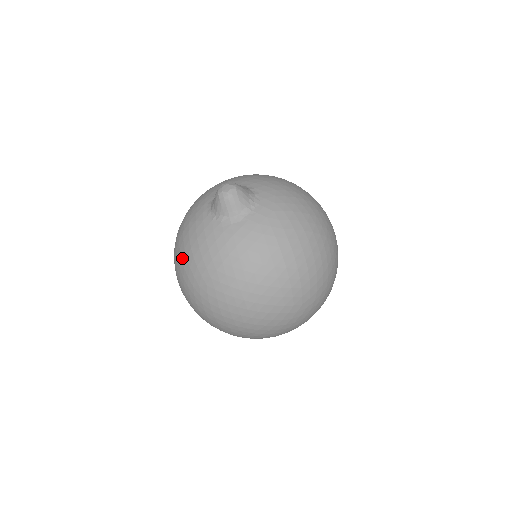
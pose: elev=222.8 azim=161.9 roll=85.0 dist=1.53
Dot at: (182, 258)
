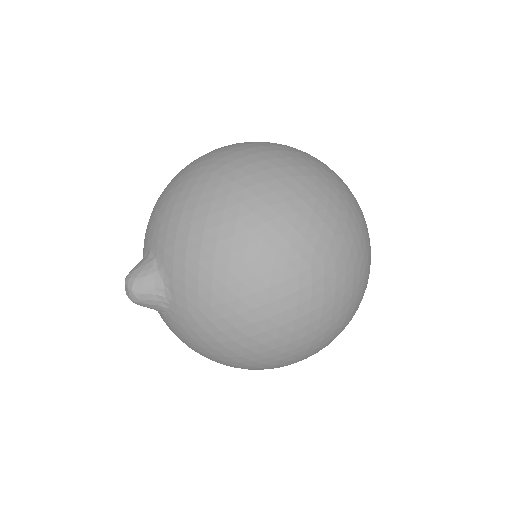
Dot at: occluded
